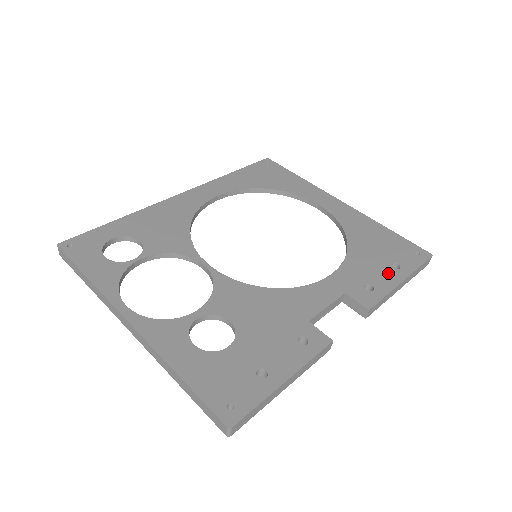
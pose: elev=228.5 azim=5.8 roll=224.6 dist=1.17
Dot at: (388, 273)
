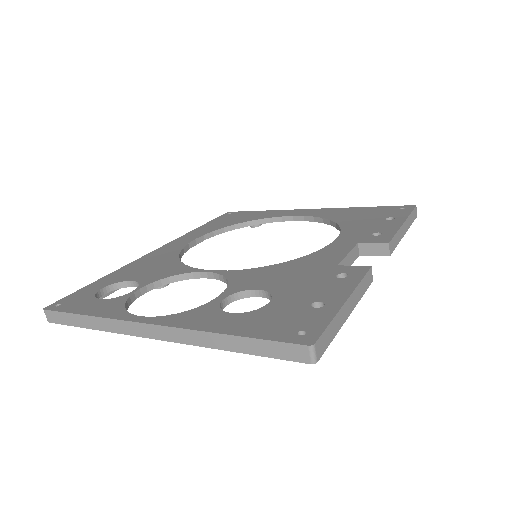
Dot at: (387, 223)
